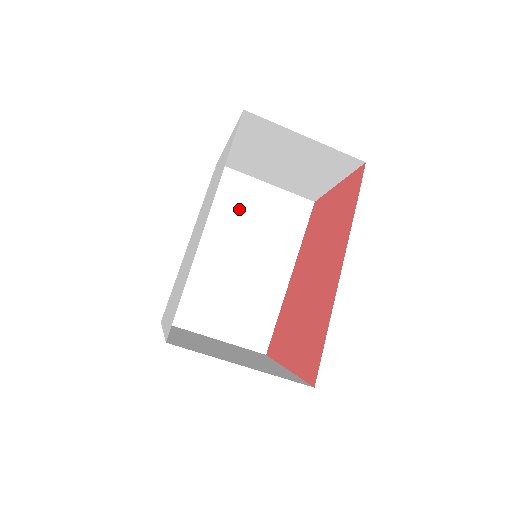
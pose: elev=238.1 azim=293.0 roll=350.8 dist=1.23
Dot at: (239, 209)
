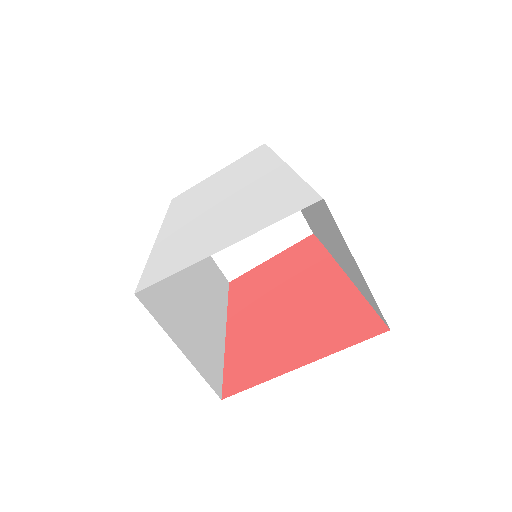
Dot at: occluded
